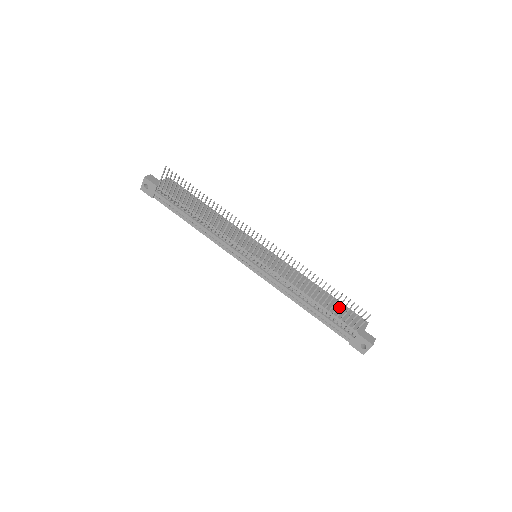
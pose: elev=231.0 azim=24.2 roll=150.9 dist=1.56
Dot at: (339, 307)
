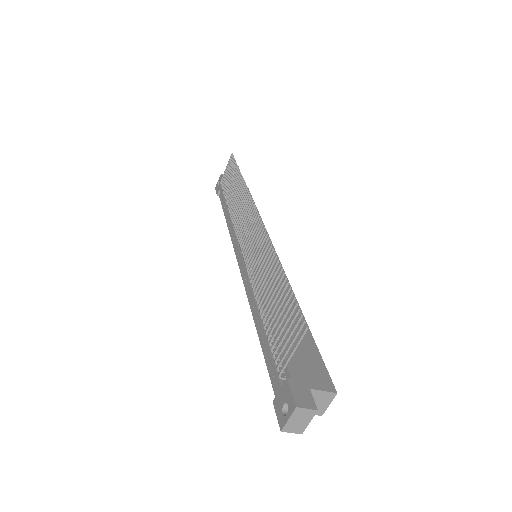
Dot at: (303, 343)
